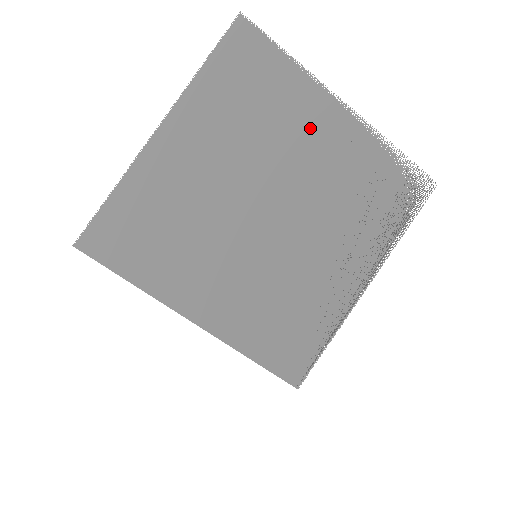
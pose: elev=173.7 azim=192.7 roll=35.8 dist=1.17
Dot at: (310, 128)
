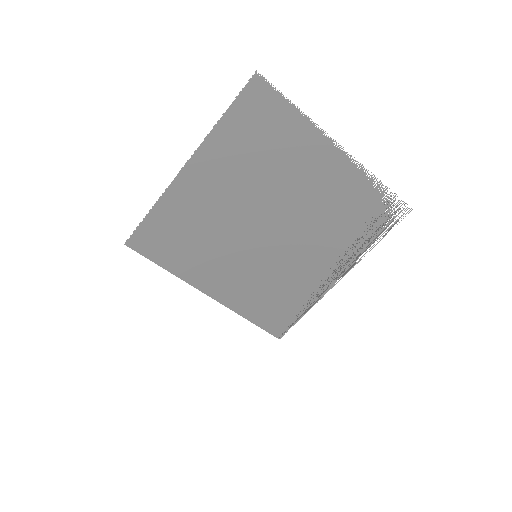
Dot at: (308, 166)
